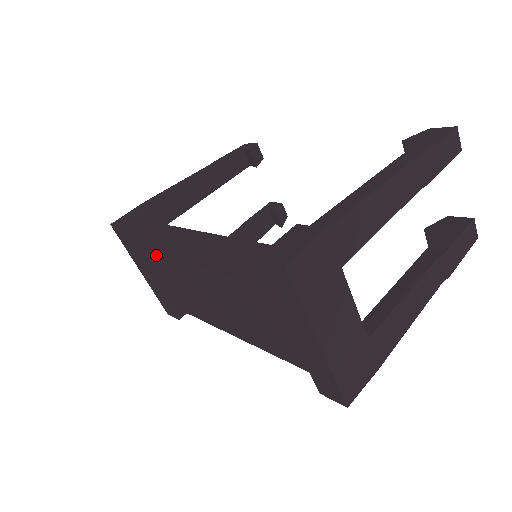
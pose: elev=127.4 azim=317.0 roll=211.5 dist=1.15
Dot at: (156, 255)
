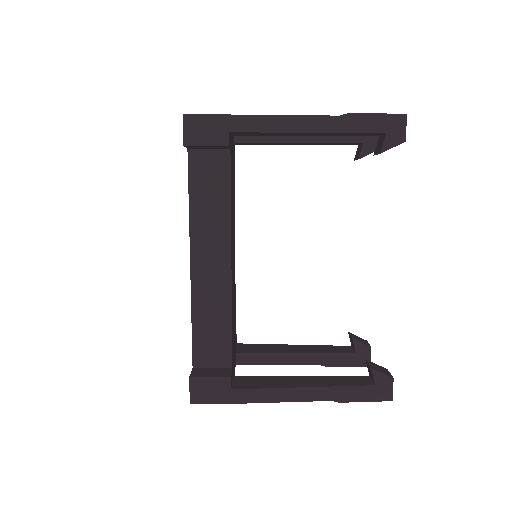
Dot at: occluded
